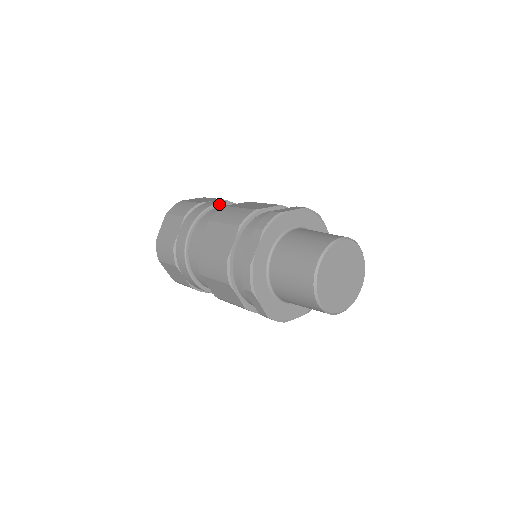
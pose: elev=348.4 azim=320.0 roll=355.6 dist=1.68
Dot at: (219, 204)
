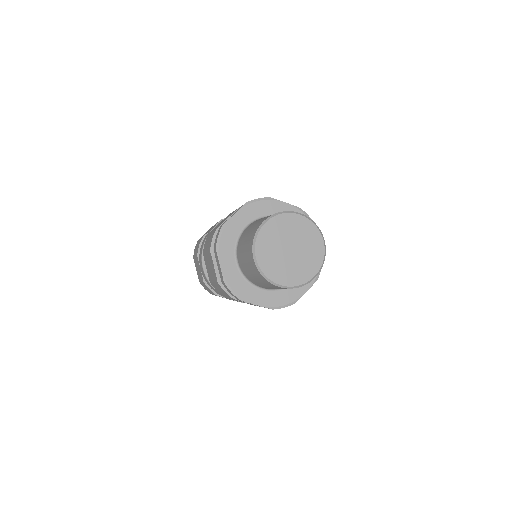
Dot at: occluded
